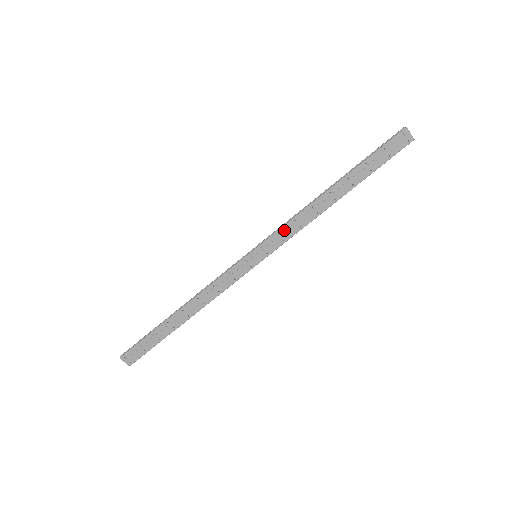
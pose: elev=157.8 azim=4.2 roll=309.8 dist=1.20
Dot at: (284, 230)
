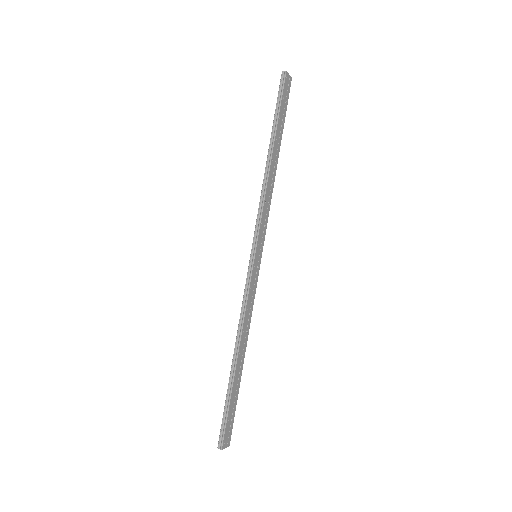
Dot at: (263, 217)
